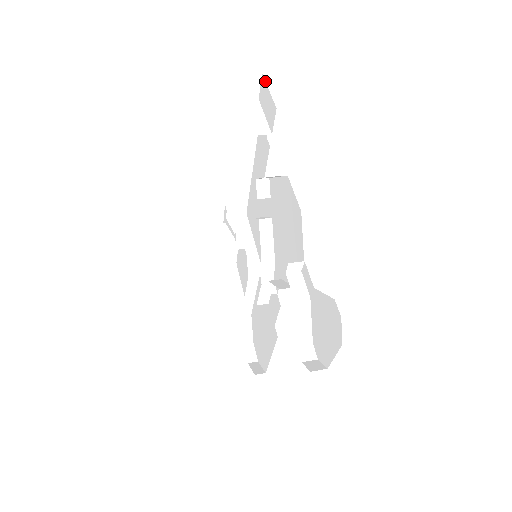
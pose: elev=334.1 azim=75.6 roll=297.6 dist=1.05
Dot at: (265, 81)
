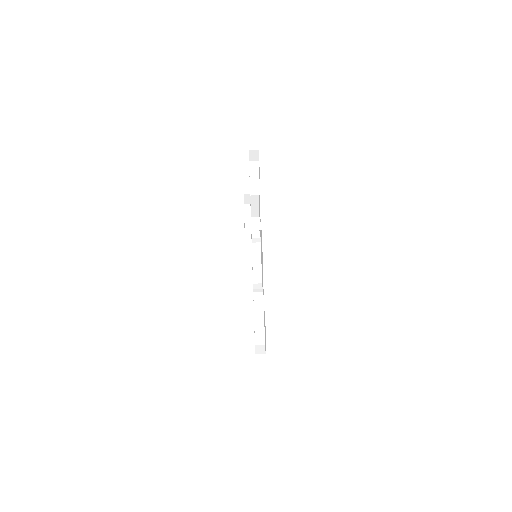
Dot at: occluded
